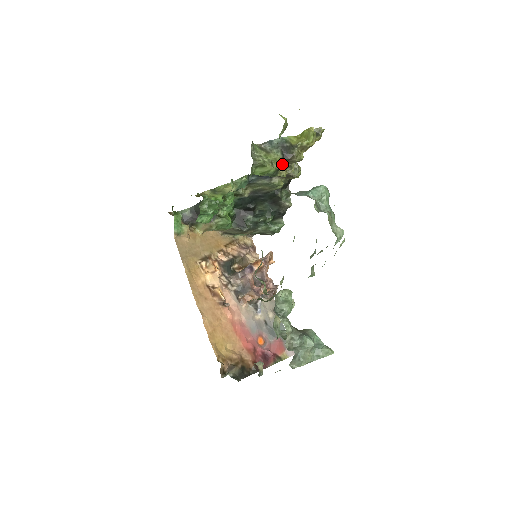
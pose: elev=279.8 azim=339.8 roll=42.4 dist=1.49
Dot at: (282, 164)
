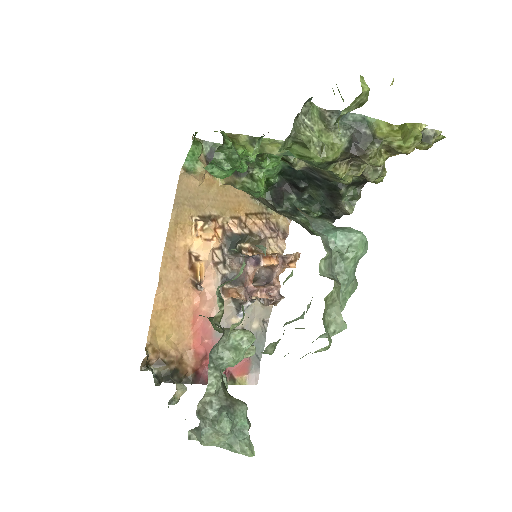
Dot at: (341, 157)
